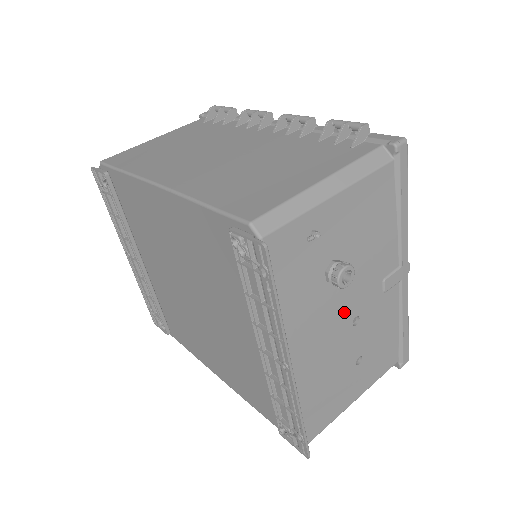
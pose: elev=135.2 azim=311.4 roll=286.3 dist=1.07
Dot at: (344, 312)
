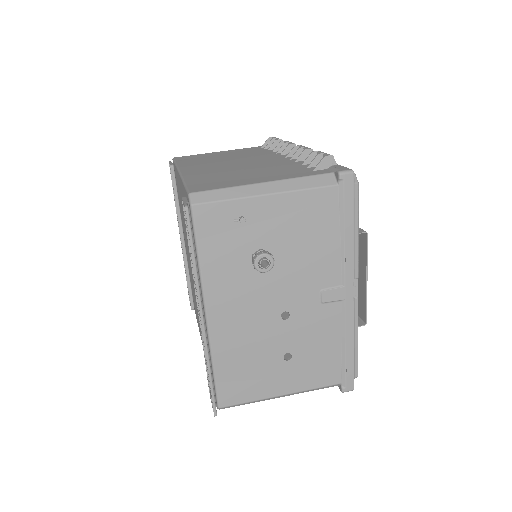
Dot at: (271, 301)
